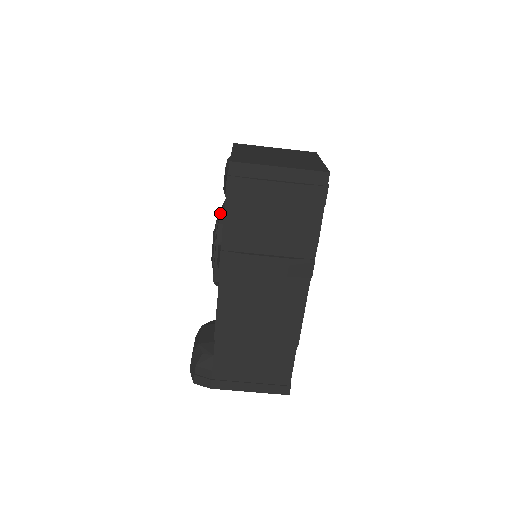
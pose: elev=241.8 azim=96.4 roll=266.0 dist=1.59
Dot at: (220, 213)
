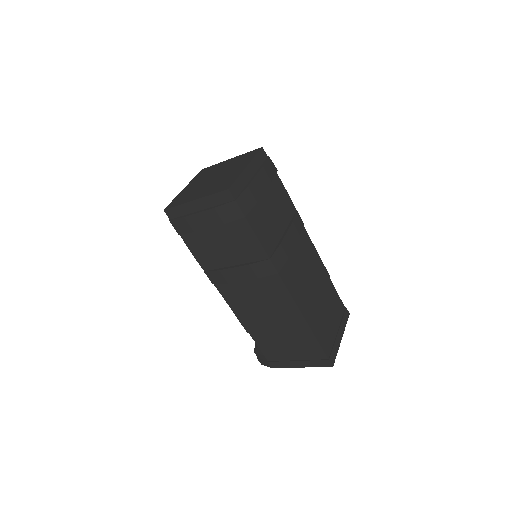
Dot at: occluded
